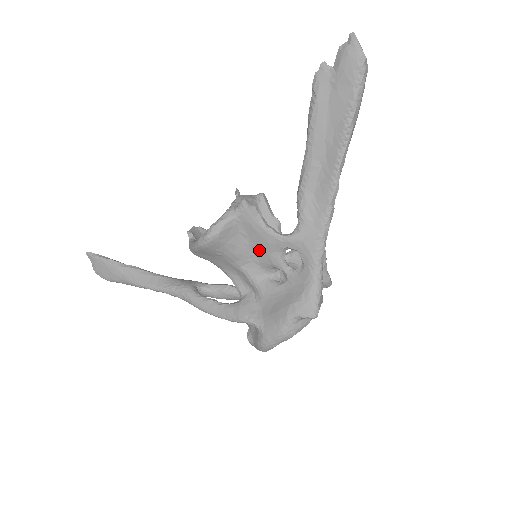
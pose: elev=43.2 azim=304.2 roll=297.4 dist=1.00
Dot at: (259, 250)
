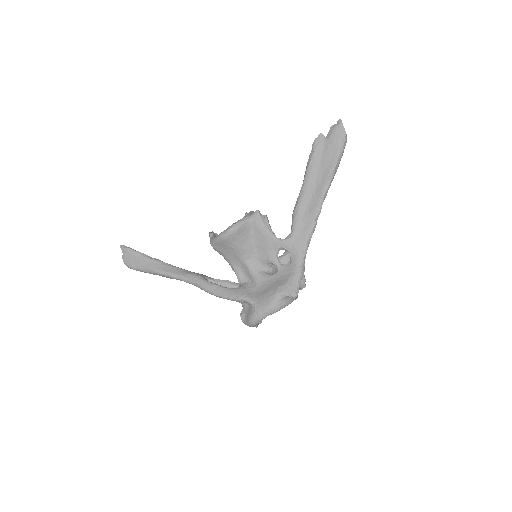
Dot at: (261, 248)
